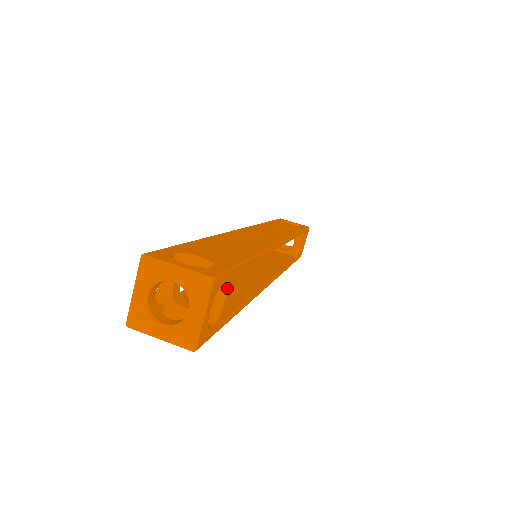
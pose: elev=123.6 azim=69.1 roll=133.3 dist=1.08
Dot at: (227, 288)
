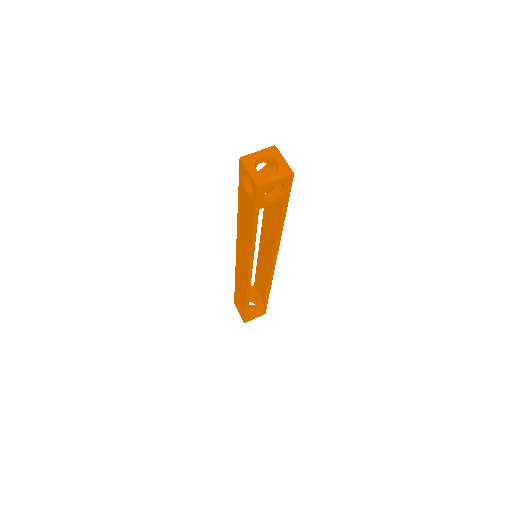
Dot at: (281, 197)
